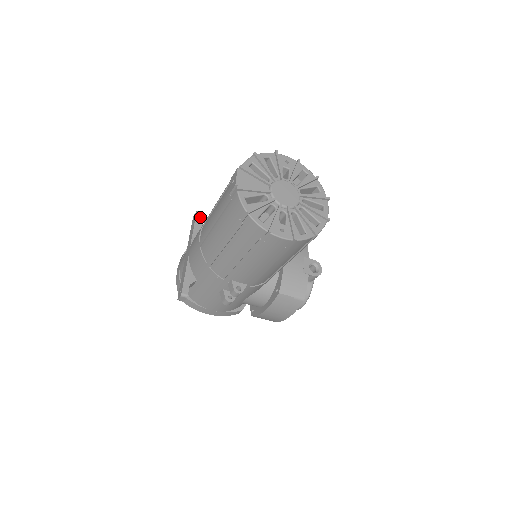
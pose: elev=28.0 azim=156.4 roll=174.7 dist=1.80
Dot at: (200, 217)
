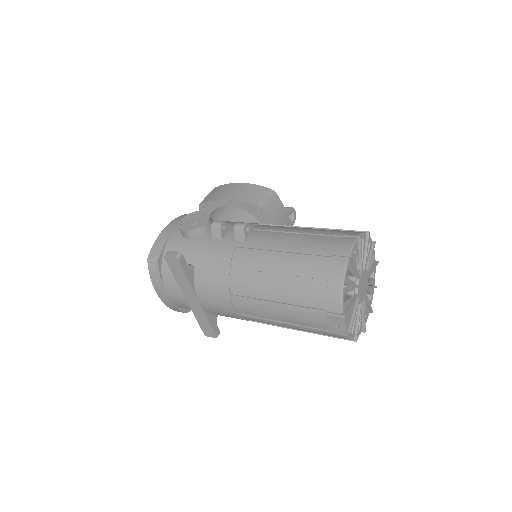
Dot at: (184, 261)
